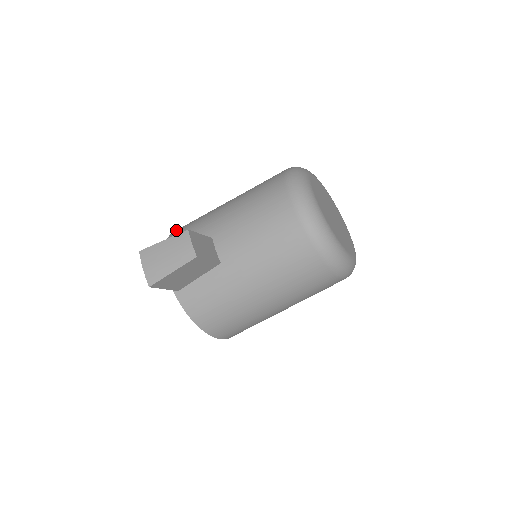
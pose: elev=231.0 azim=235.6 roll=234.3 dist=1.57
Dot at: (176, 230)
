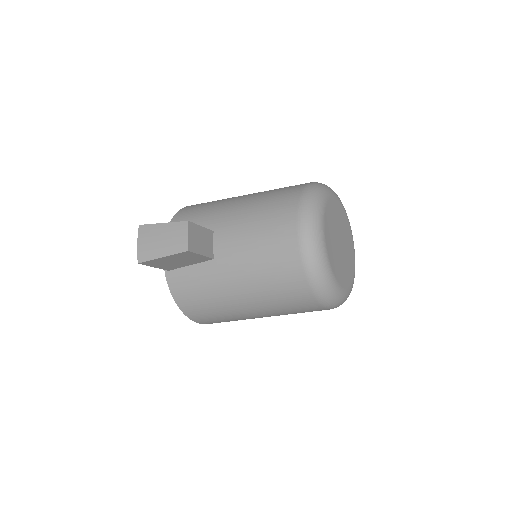
Dot at: (187, 207)
